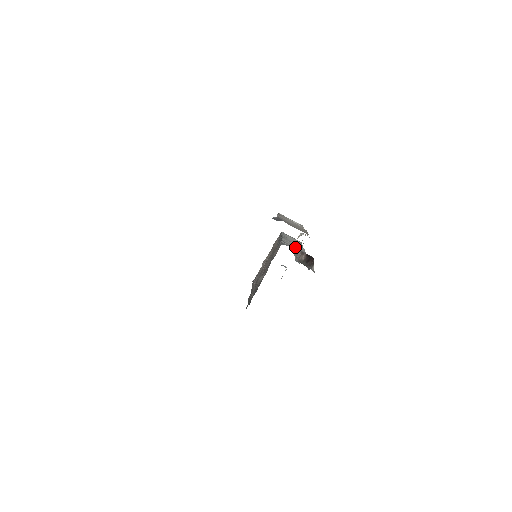
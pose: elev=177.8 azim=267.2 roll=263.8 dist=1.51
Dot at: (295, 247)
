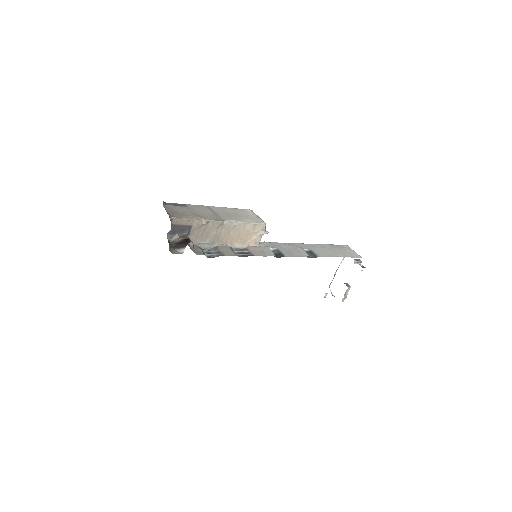
Dot at: (282, 250)
